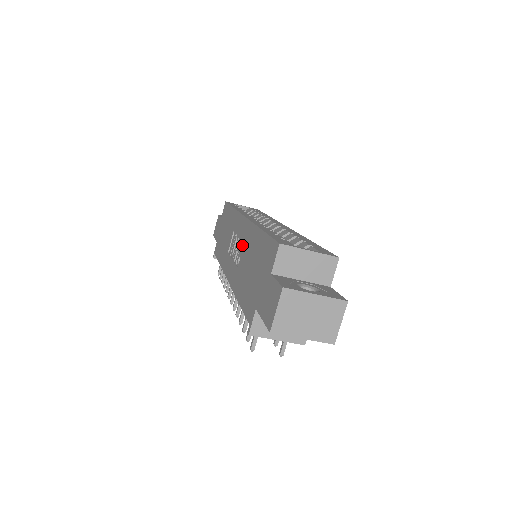
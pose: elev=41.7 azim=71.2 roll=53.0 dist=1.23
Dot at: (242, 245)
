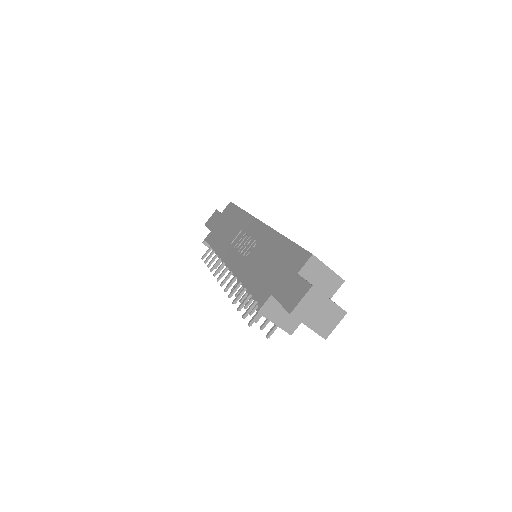
Dot at: (255, 243)
